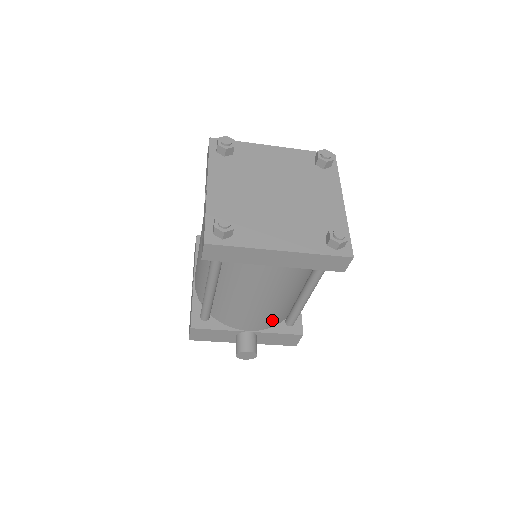
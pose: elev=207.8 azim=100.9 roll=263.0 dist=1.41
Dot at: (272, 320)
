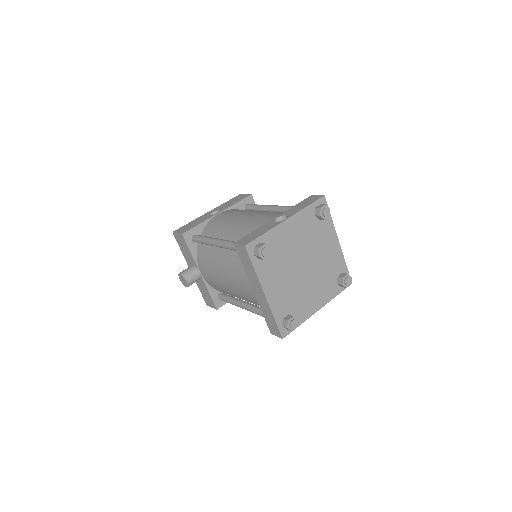
Dot at: (217, 287)
